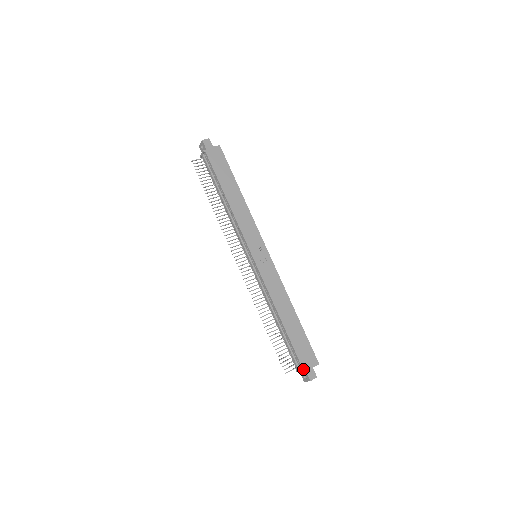
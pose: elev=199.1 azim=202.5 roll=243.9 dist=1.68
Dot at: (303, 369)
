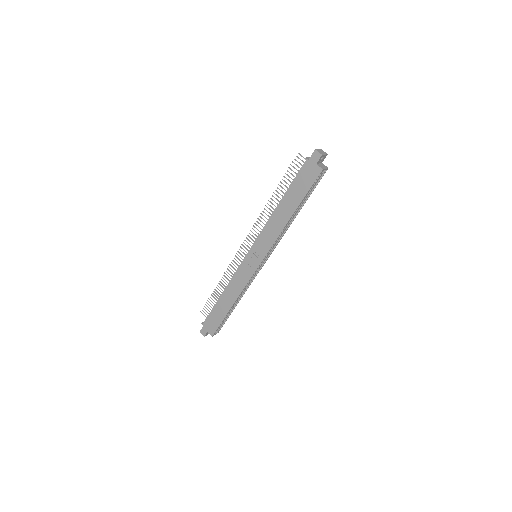
Dot at: (203, 324)
